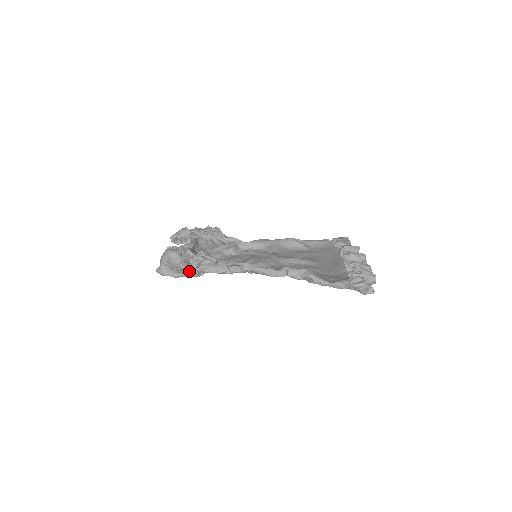
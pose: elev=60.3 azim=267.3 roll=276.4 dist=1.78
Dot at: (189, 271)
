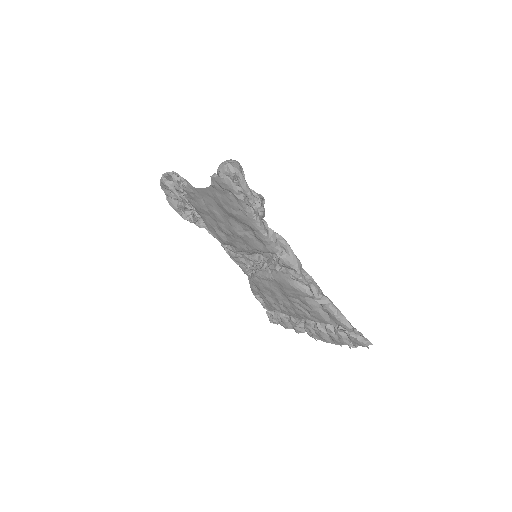
Dot at: occluded
